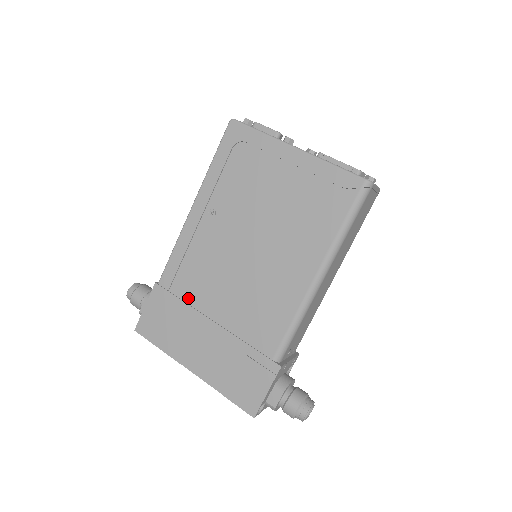
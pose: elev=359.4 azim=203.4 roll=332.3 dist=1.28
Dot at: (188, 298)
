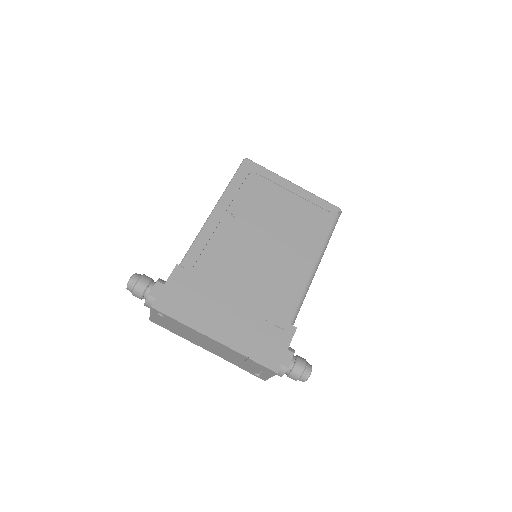
Dot at: (211, 277)
